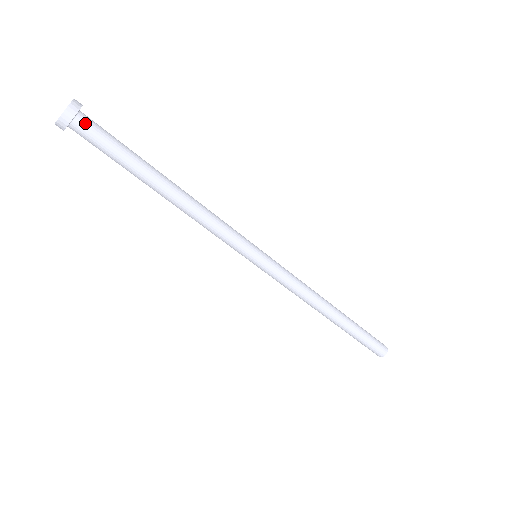
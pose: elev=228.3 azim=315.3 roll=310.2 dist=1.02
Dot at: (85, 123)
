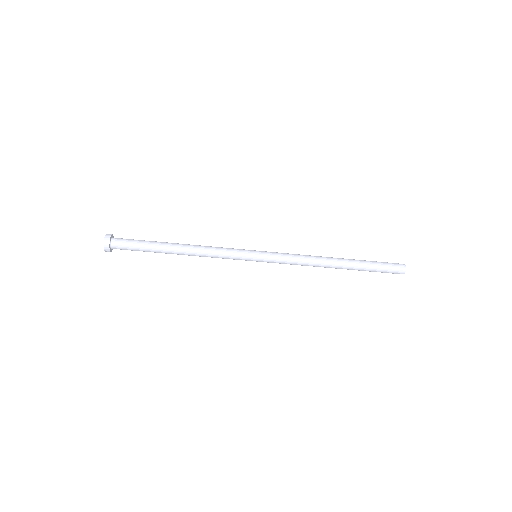
Dot at: (117, 247)
